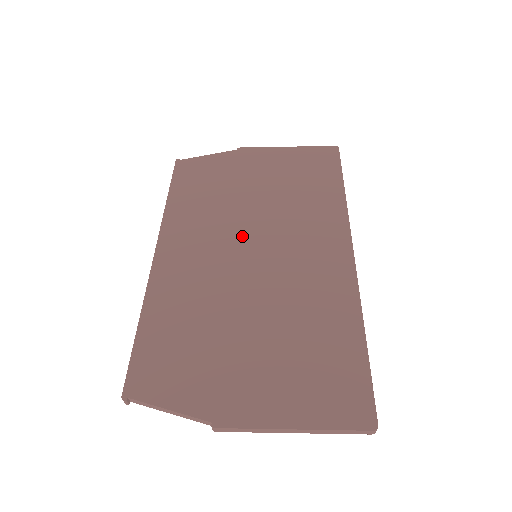
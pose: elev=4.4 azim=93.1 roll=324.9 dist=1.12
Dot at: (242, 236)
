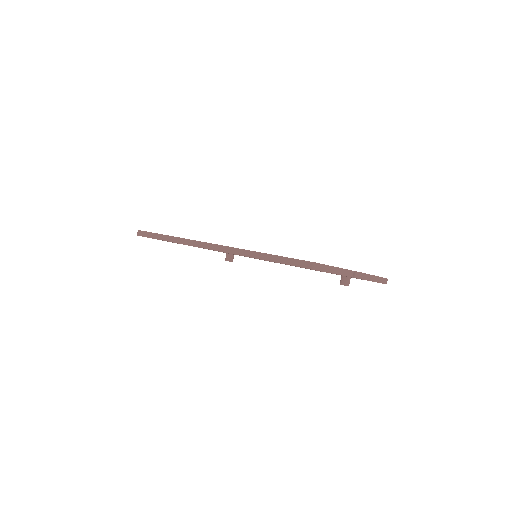
Dot at: occluded
